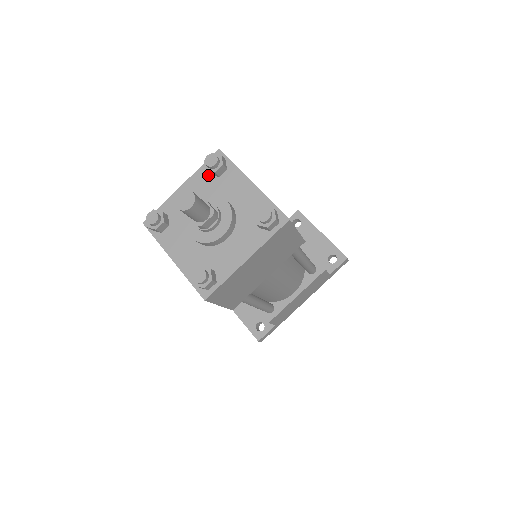
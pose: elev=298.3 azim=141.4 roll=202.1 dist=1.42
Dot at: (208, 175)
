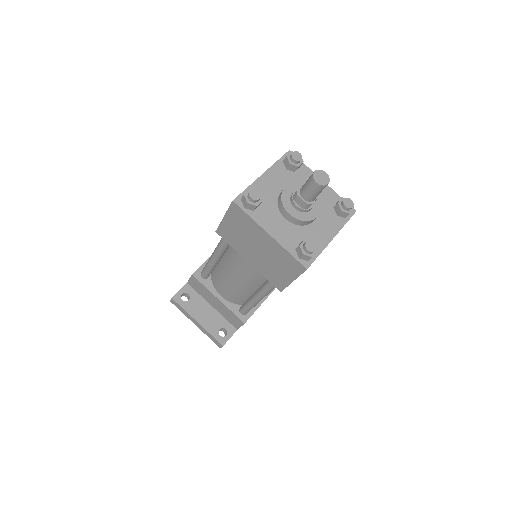
Dot at: (285, 169)
